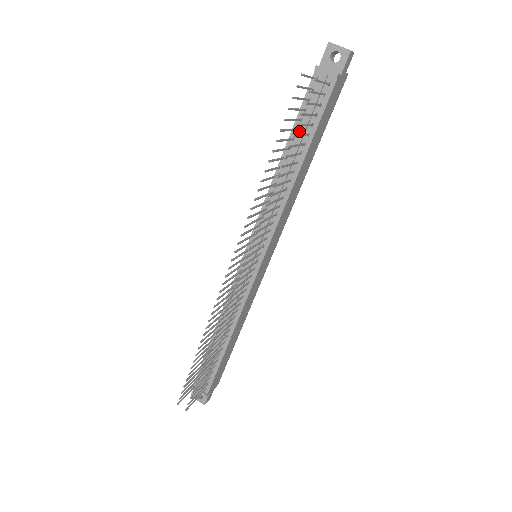
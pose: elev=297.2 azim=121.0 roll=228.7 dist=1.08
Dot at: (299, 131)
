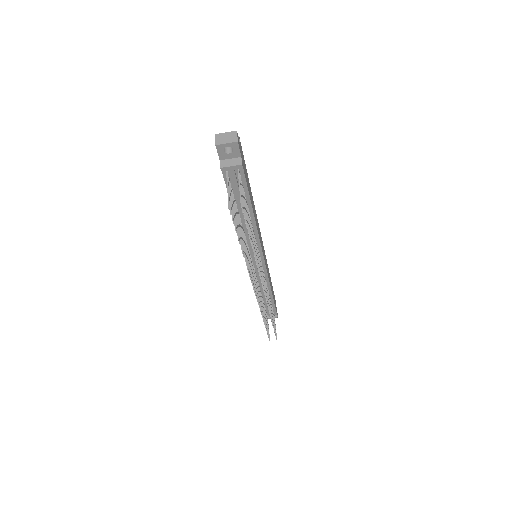
Dot at: (237, 200)
